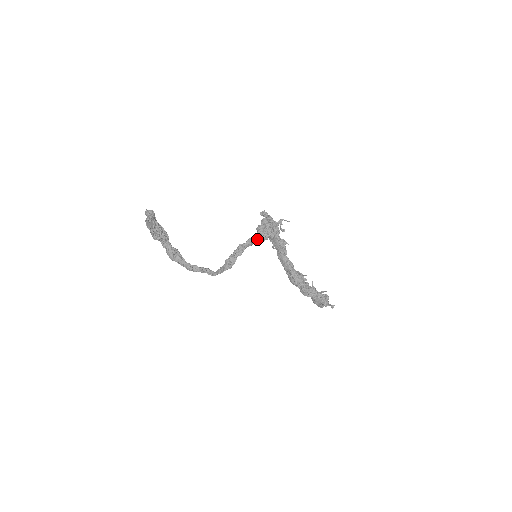
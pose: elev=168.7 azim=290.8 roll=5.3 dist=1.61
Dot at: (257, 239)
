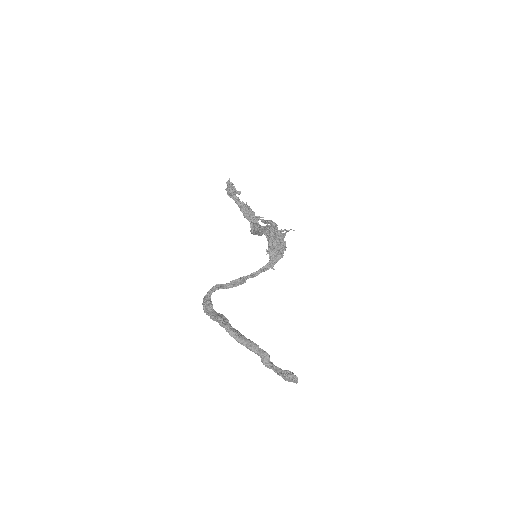
Dot at: (275, 262)
